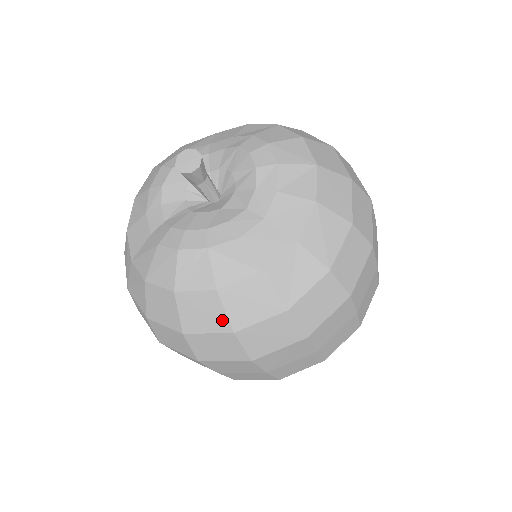
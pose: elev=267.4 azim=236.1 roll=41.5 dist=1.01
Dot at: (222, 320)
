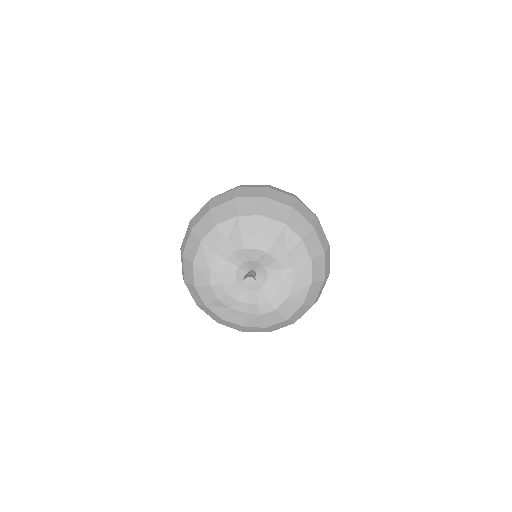
Dot at: (308, 307)
